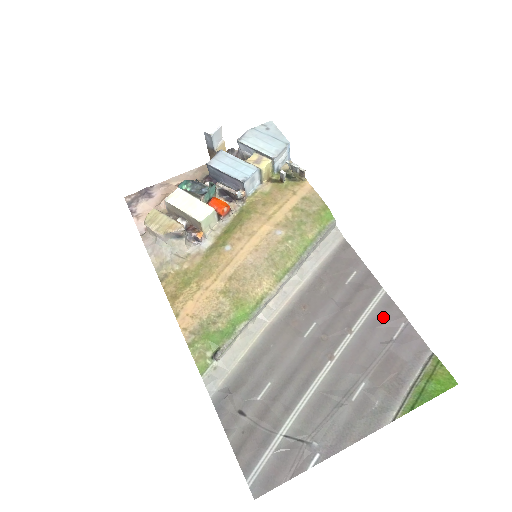
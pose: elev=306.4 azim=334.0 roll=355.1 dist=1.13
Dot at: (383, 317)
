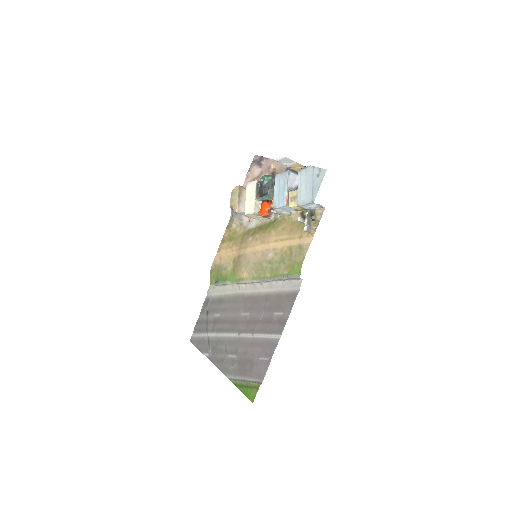
Dot at: (266, 346)
